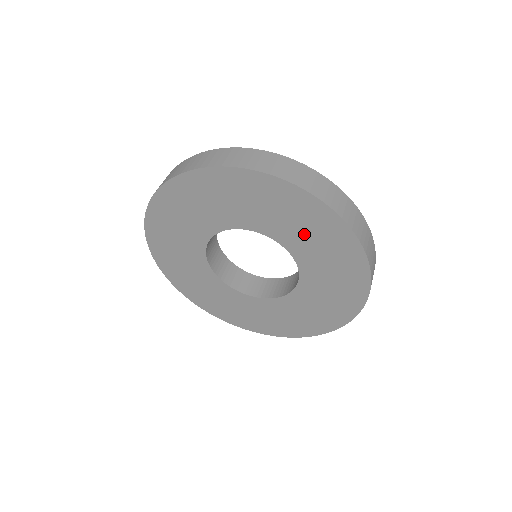
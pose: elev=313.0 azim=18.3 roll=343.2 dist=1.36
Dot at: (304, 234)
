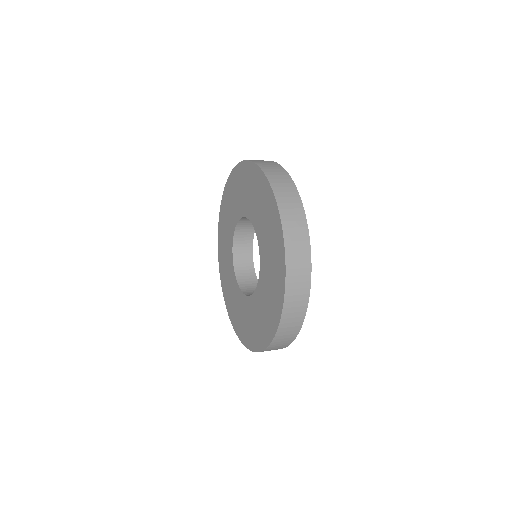
Dot at: (249, 195)
